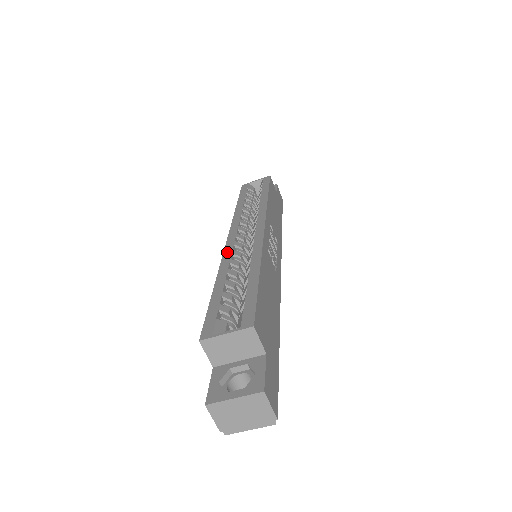
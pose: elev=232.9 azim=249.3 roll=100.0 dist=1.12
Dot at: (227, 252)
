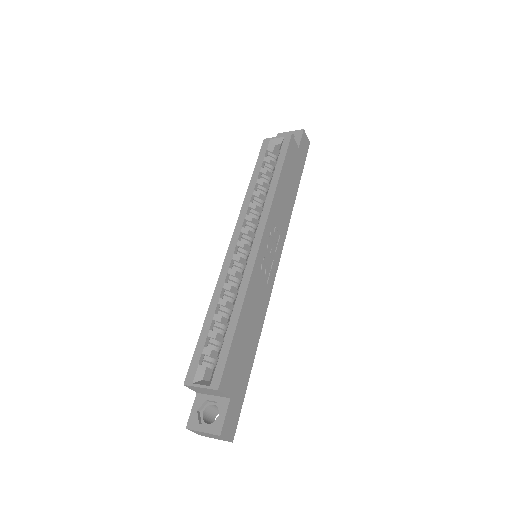
Dot at: (224, 269)
